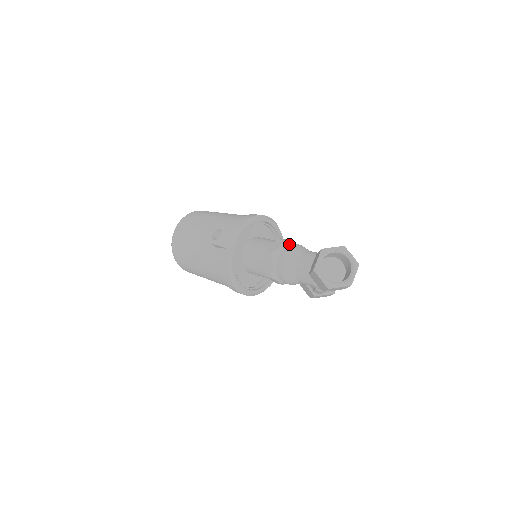
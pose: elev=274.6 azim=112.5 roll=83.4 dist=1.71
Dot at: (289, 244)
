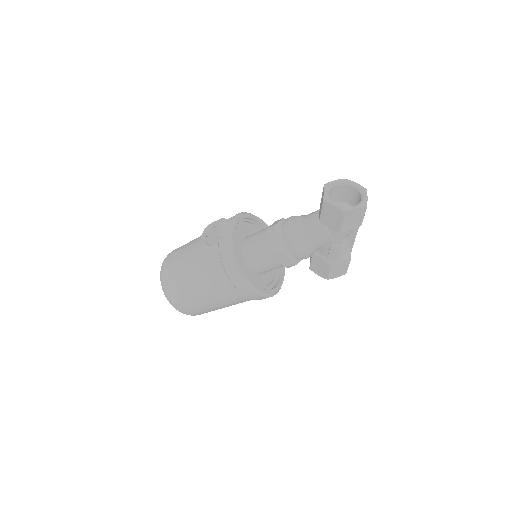
Dot at: occluded
